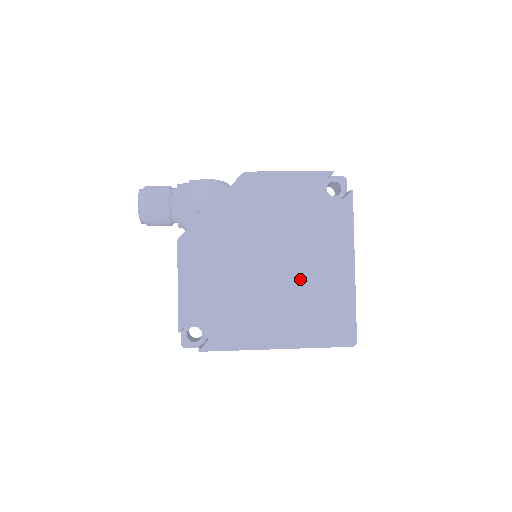
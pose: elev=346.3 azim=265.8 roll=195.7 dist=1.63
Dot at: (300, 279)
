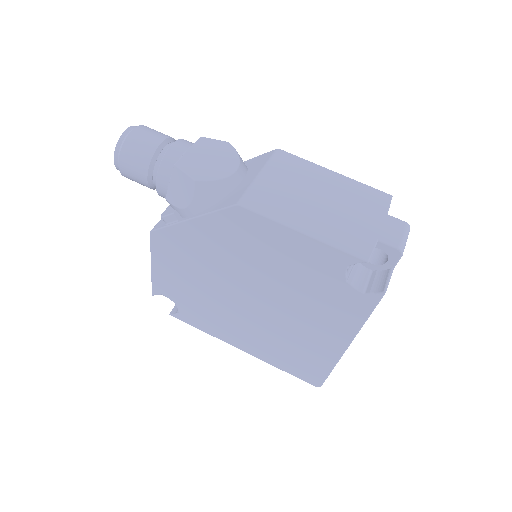
Dot at: (279, 325)
